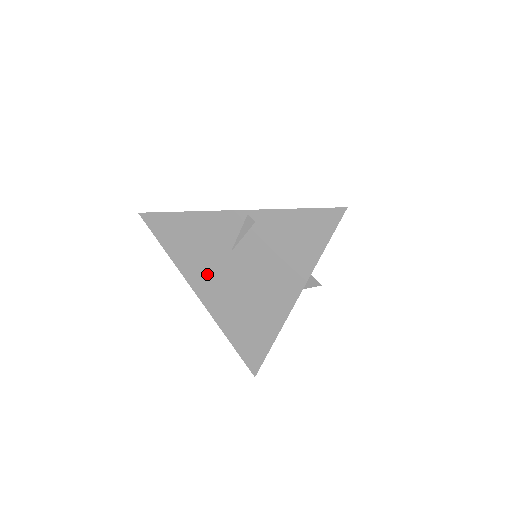
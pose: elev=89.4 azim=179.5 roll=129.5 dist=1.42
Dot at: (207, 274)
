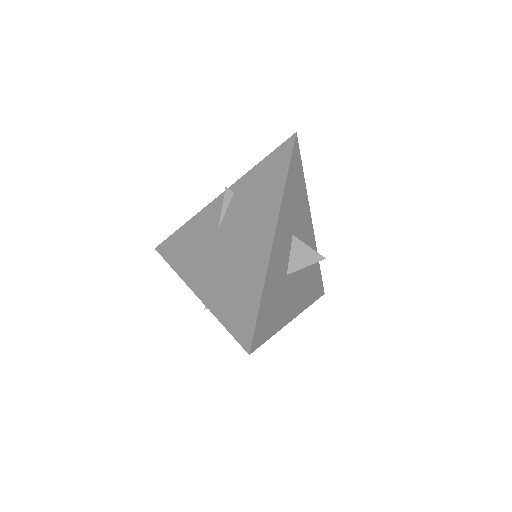
Dot at: (201, 263)
